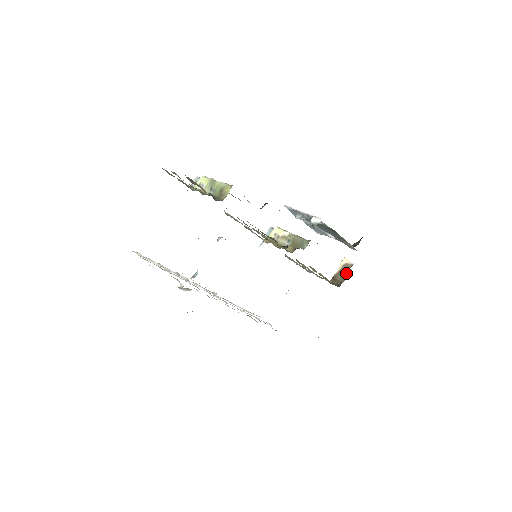
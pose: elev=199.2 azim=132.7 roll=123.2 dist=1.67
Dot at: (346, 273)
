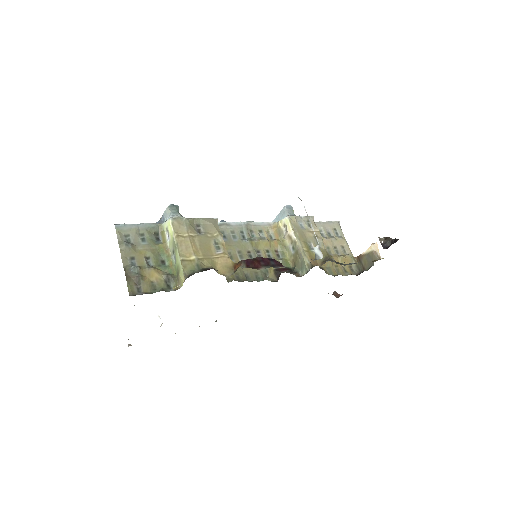
Dot at: (371, 263)
